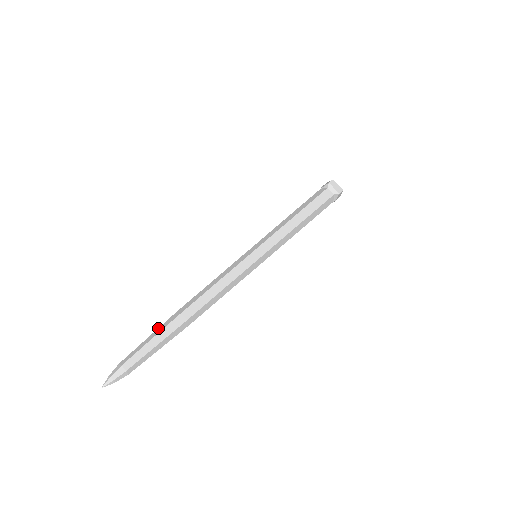
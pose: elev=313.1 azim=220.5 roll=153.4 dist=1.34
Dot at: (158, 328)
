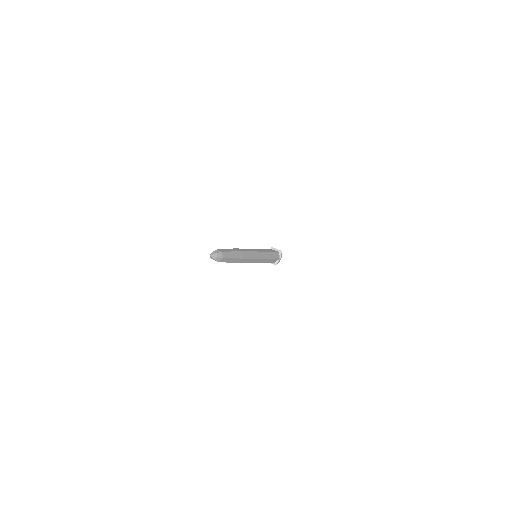
Dot at: occluded
